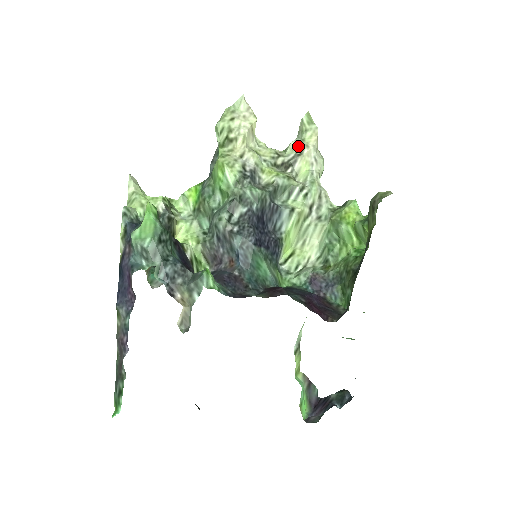
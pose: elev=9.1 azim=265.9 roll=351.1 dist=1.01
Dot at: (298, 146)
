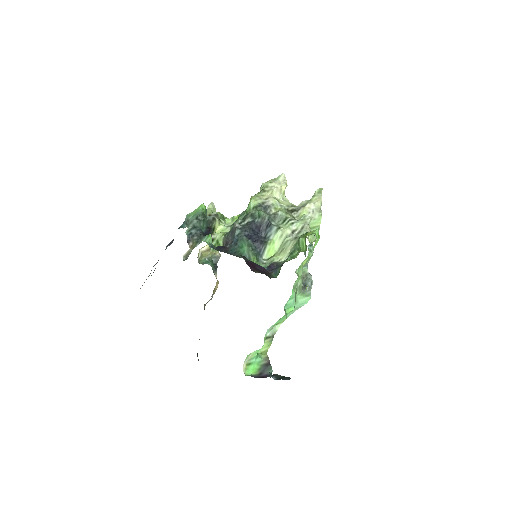
Dot at: (305, 203)
